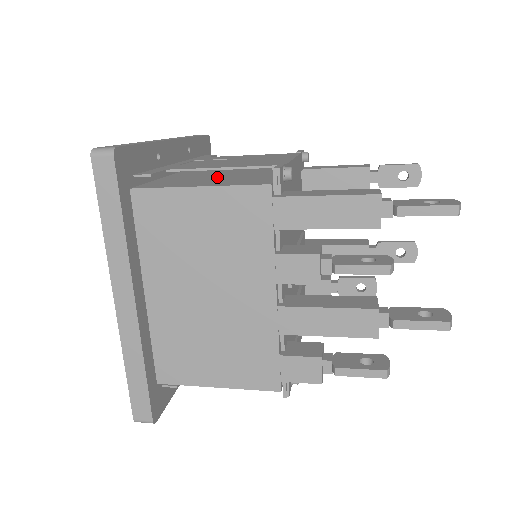
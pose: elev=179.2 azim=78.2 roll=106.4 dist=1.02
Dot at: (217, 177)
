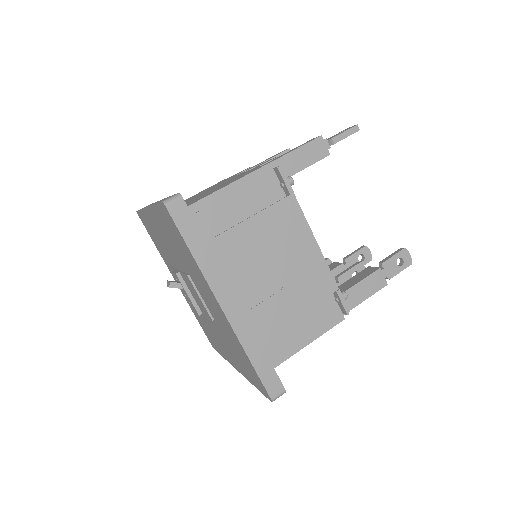
Dot at: occluded
